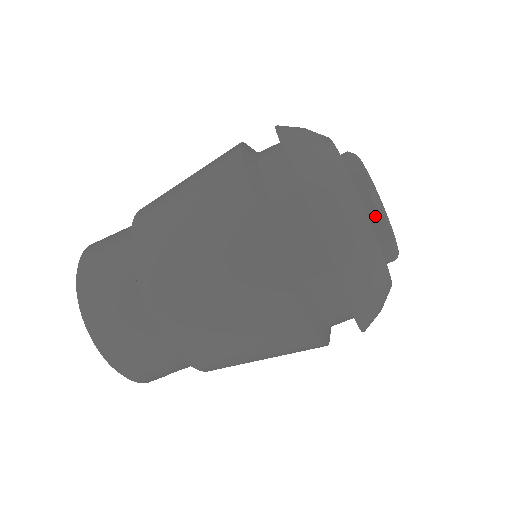
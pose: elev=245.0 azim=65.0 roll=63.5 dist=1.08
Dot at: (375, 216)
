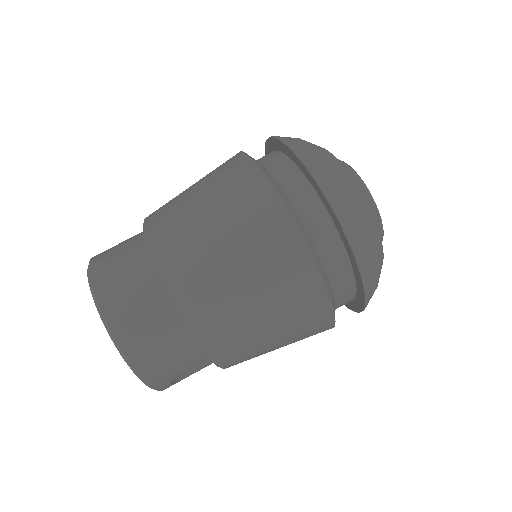
Dot at: occluded
